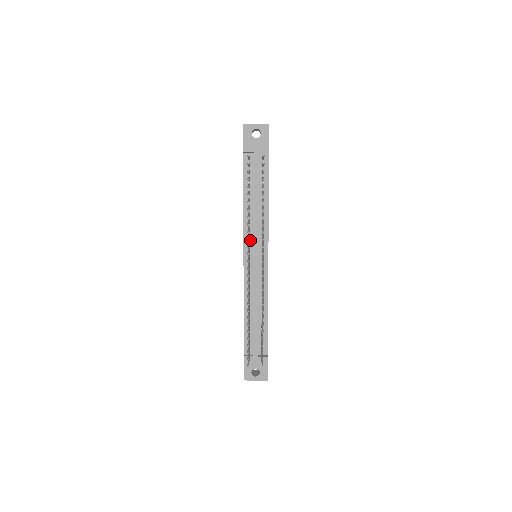
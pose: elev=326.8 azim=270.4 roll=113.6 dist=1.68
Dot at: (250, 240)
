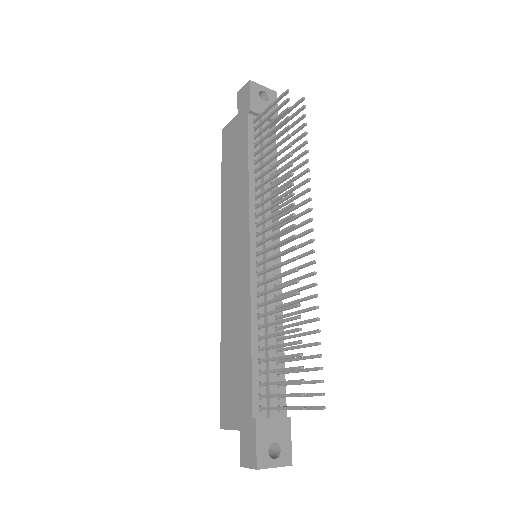
Dot at: (257, 224)
